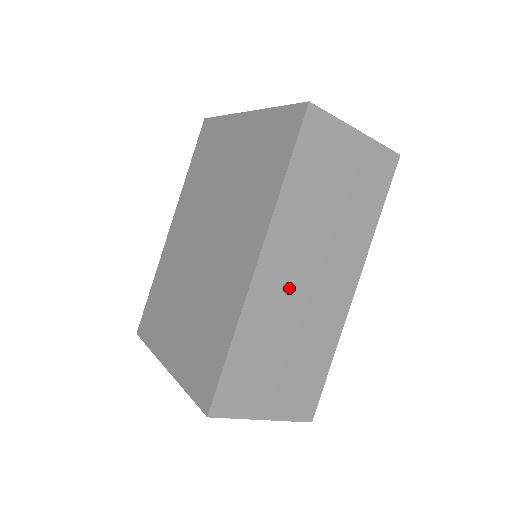
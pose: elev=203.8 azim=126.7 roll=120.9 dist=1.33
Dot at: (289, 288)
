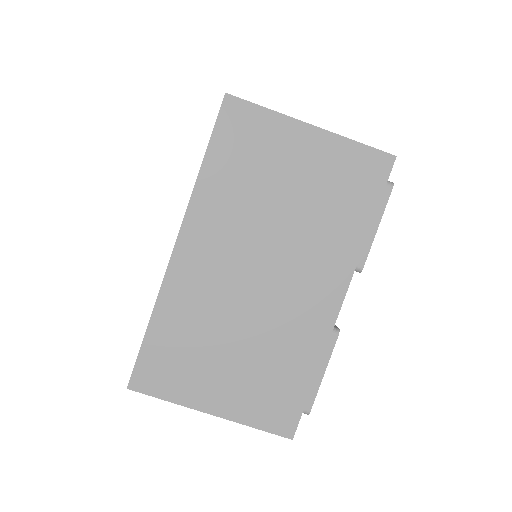
Dot at: occluded
